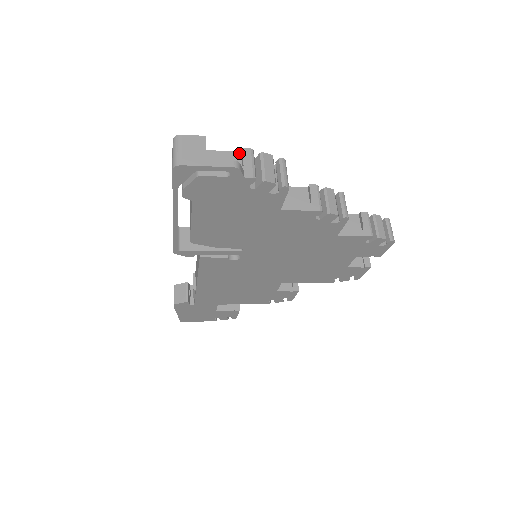
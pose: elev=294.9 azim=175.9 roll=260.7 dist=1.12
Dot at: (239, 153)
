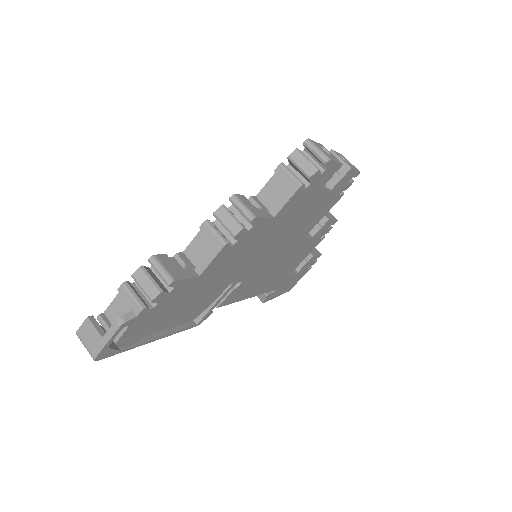
Dot at: (121, 292)
